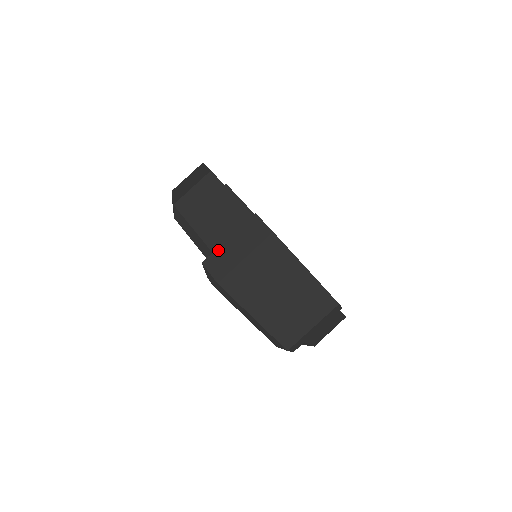
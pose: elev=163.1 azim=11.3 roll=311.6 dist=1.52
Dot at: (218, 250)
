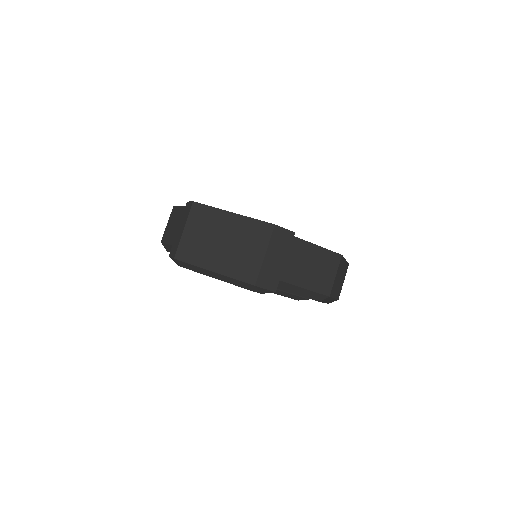
Dot at: (174, 241)
